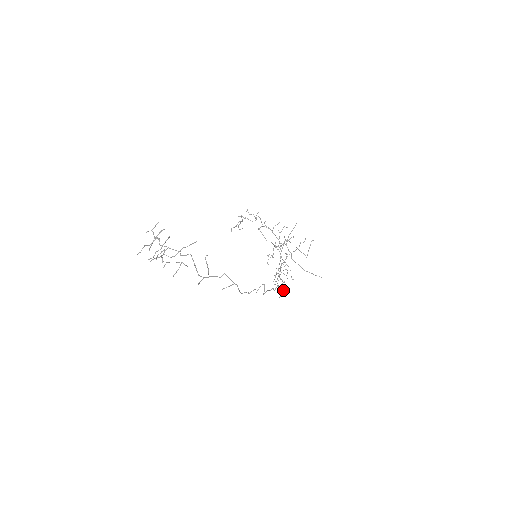
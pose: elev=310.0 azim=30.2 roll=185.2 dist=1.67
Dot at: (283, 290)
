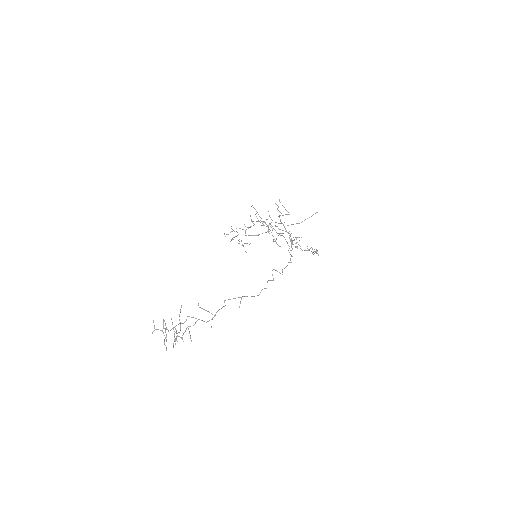
Dot at: occluded
